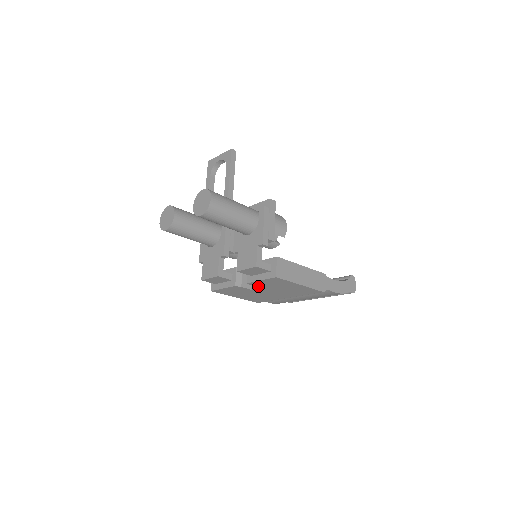
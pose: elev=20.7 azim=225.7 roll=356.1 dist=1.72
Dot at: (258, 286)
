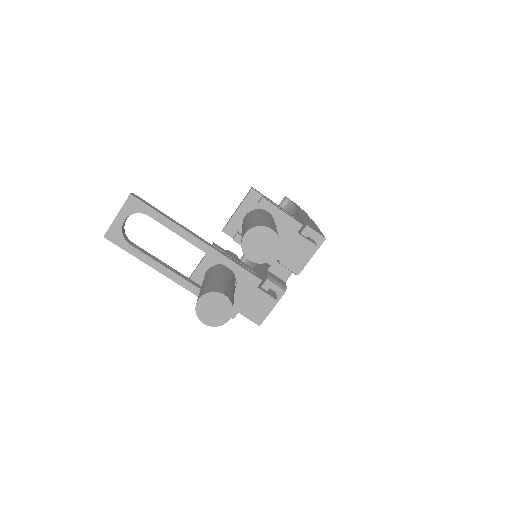
Dot at: occluded
